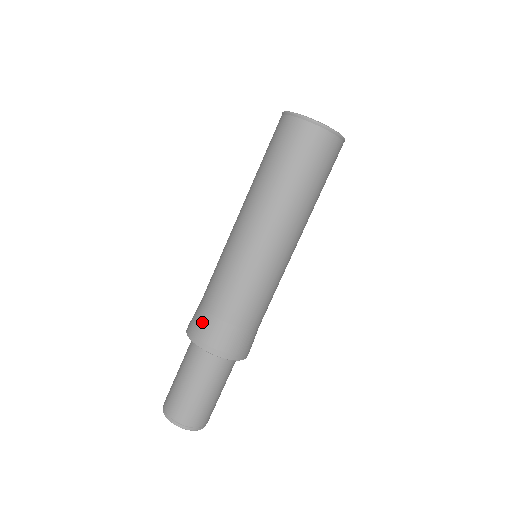
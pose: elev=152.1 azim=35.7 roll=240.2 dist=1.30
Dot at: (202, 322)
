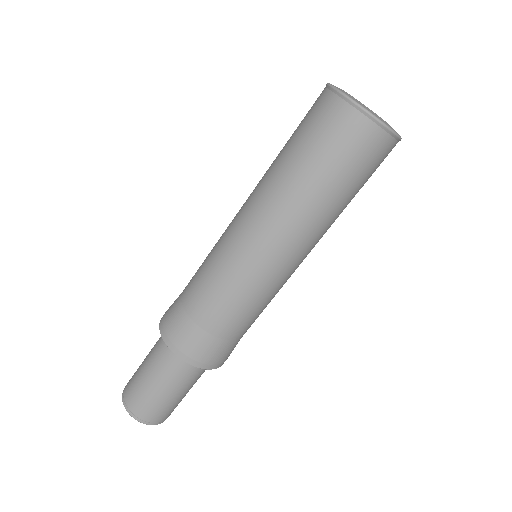
Dot at: (173, 308)
